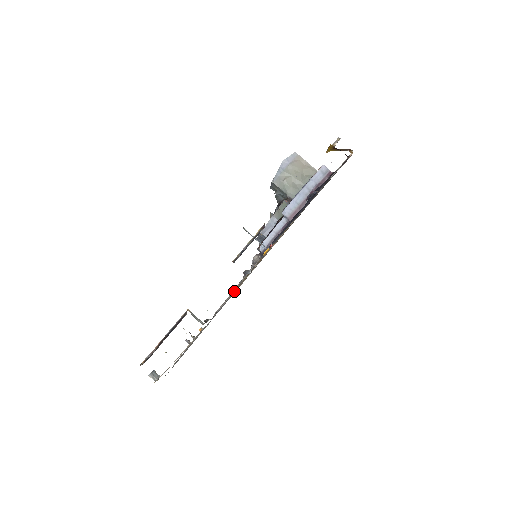
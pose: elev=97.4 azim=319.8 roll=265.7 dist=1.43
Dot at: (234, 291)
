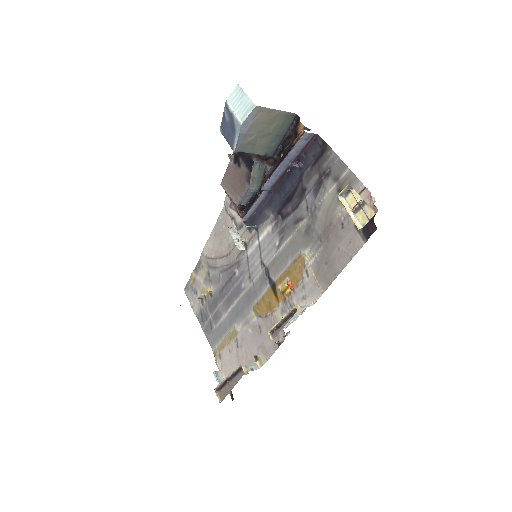
Dot at: (261, 316)
